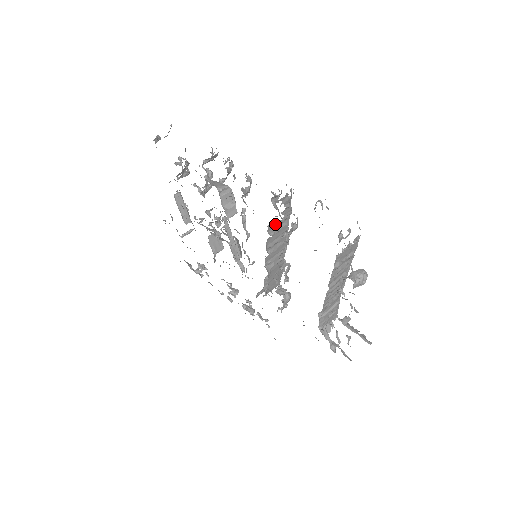
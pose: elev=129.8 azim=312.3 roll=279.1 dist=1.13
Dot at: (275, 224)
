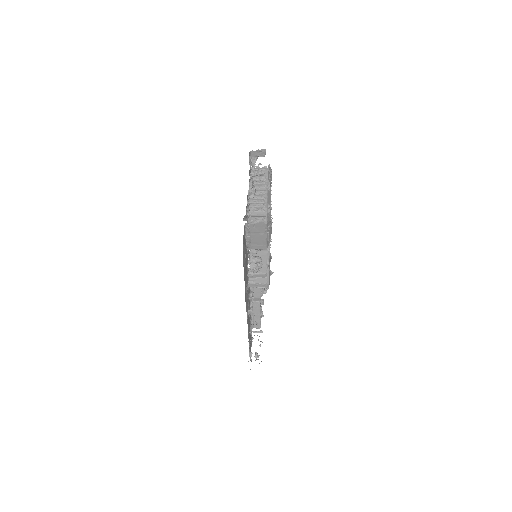
Dot at: occluded
